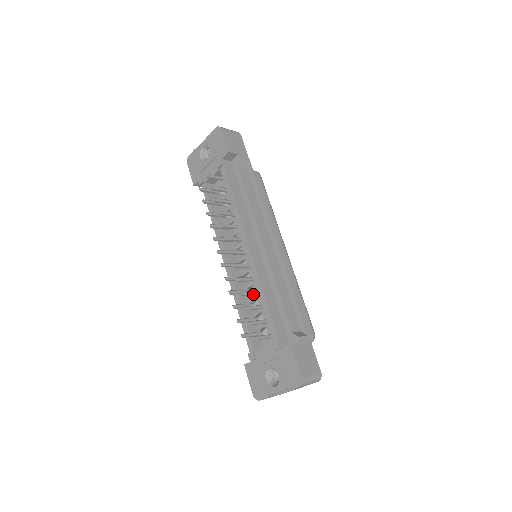
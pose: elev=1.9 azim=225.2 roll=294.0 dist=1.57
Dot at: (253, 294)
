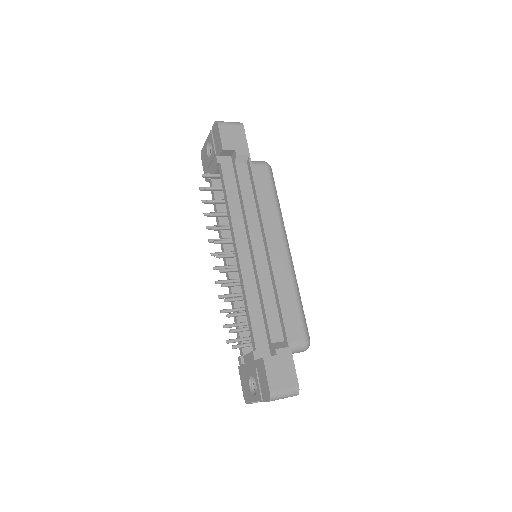
Dot at: (240, 300)
